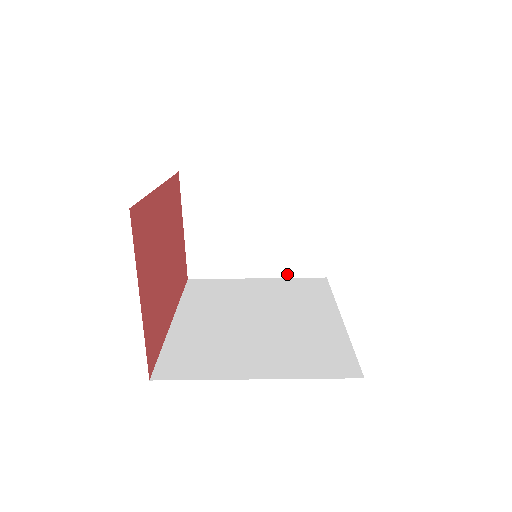
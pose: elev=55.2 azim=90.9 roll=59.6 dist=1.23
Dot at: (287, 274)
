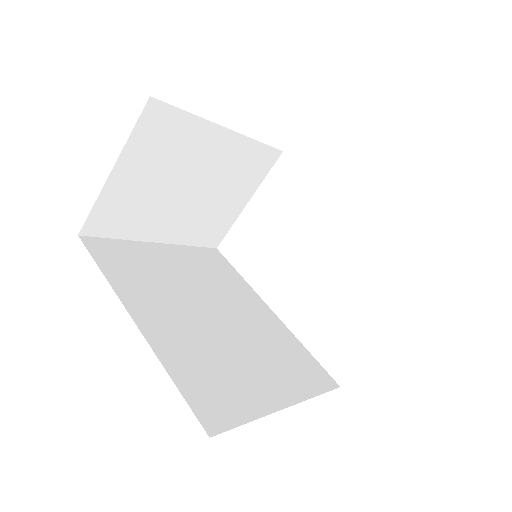
Dot at: (187, 242)
